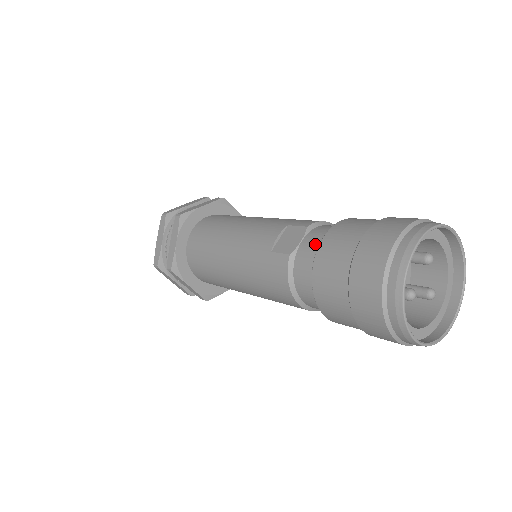
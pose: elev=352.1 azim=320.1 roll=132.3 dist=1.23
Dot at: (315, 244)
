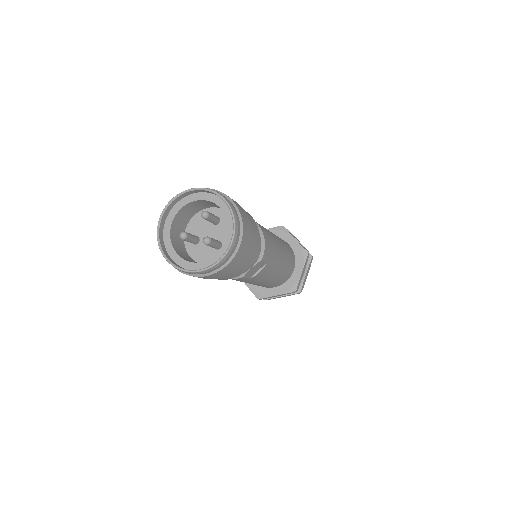
Dot at: occluded
